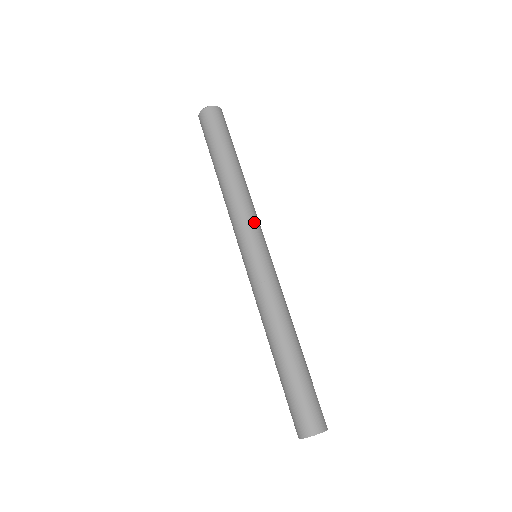
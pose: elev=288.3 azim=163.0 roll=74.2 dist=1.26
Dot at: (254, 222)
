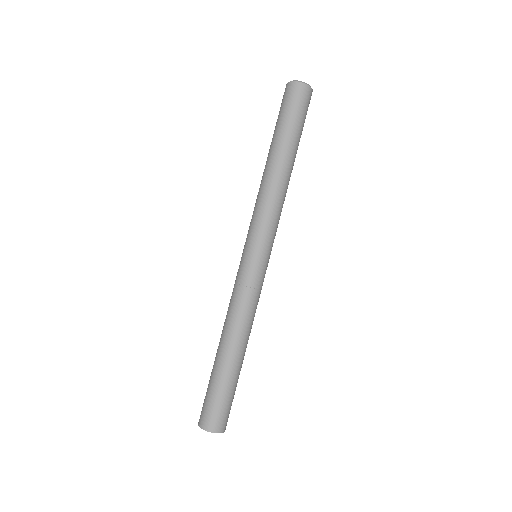
Dot at: (272, 227)
